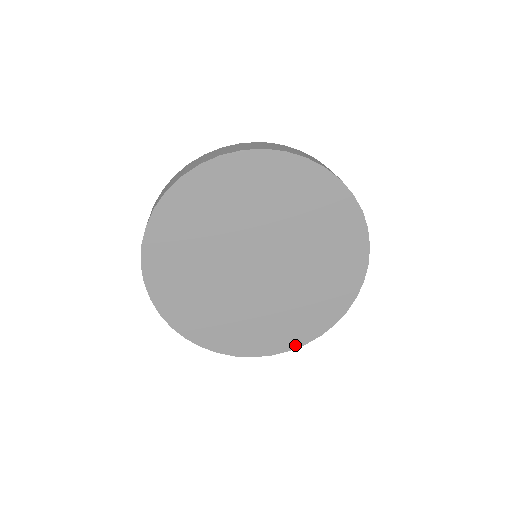
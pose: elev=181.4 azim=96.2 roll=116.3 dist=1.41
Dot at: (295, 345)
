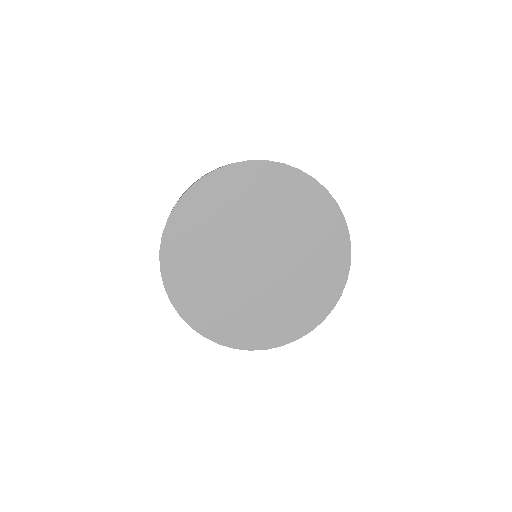
Dot at: (288, 340)
